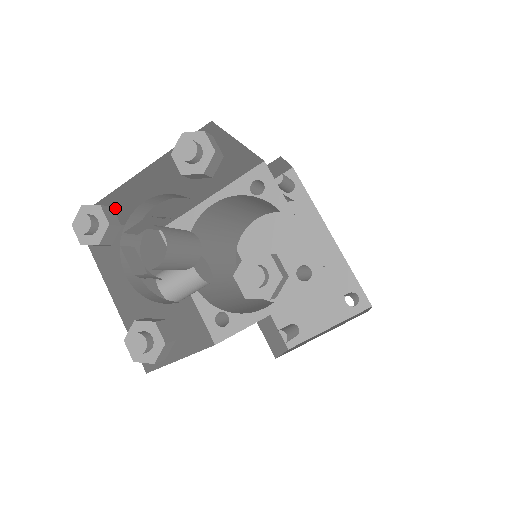
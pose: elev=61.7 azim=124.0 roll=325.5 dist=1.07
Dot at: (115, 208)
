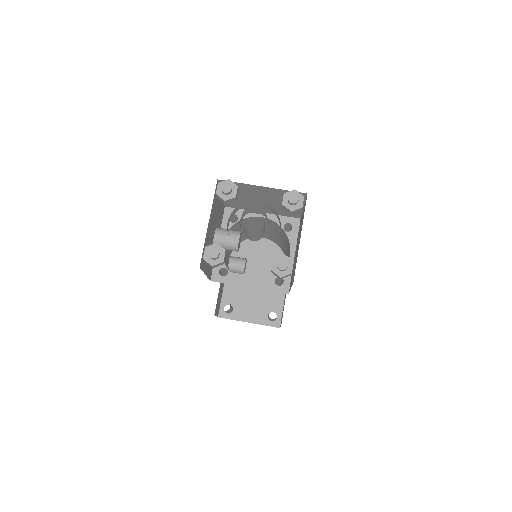
Dot at: occluded
